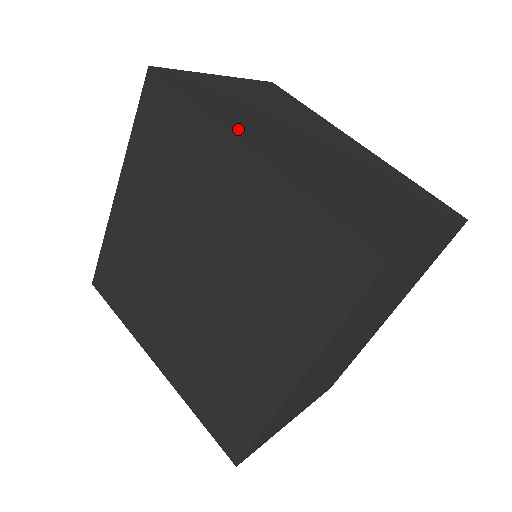
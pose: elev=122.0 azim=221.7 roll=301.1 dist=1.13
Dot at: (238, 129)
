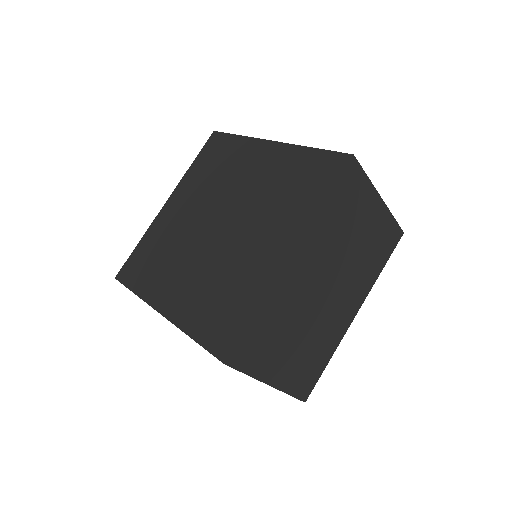
Dot at: occluded
